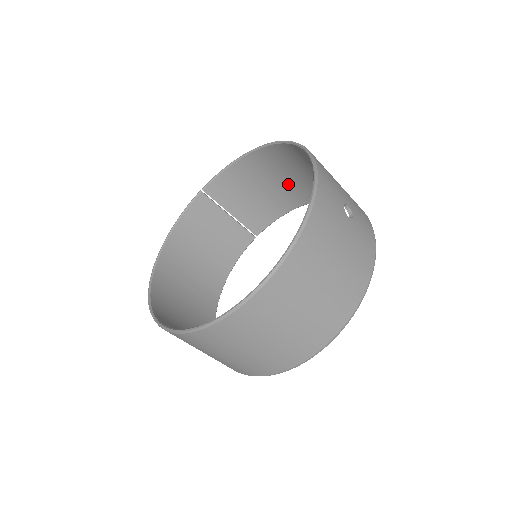
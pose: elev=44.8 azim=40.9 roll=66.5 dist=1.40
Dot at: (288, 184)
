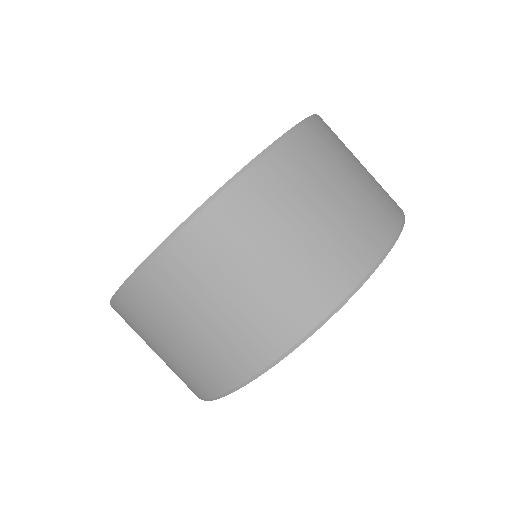
Dot at: occluded
